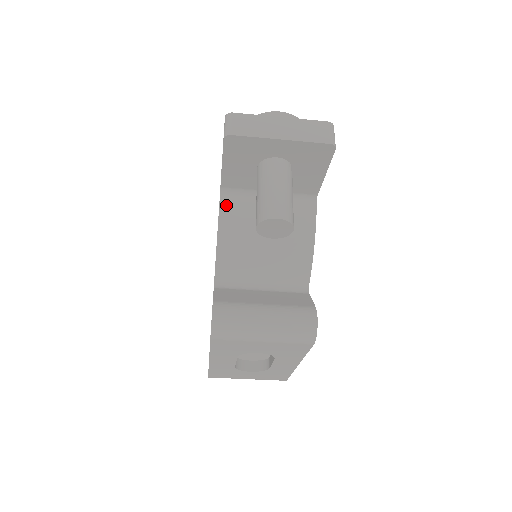
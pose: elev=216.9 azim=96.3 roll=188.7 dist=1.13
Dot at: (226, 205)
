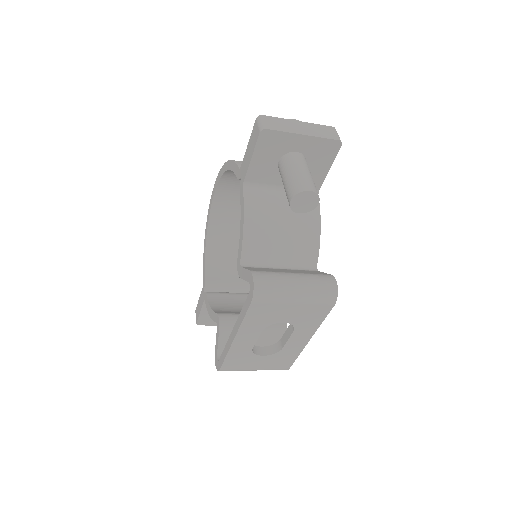
Dot at: (249, 196)
